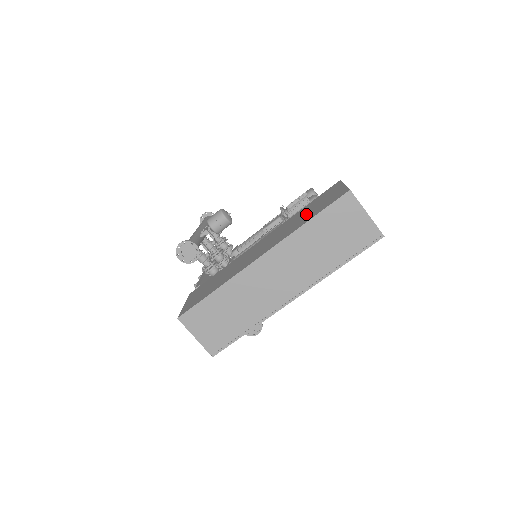
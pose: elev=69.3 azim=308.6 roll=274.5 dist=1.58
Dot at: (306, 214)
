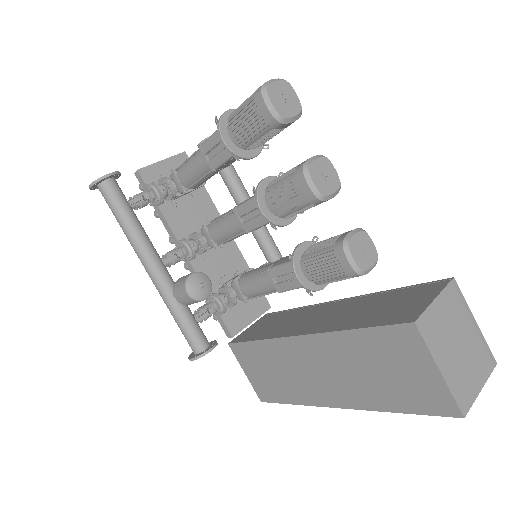
Dot at: (380, 378)
